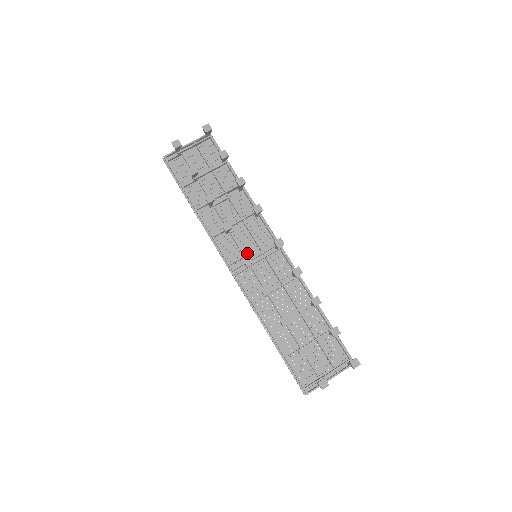
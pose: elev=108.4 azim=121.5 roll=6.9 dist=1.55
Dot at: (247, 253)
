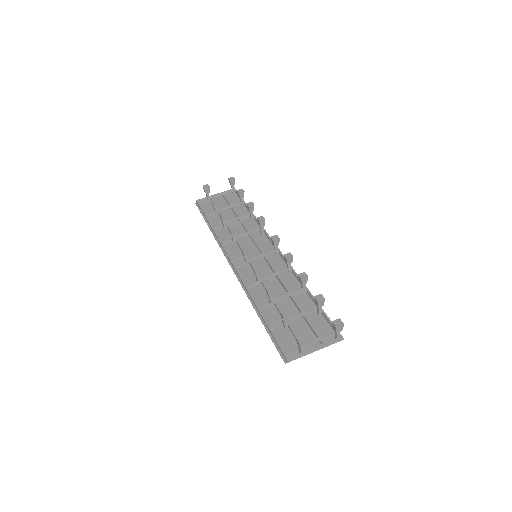
Dot at: (249, 255)
